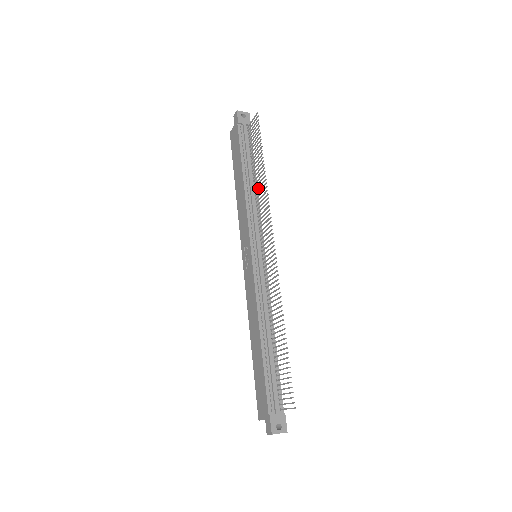
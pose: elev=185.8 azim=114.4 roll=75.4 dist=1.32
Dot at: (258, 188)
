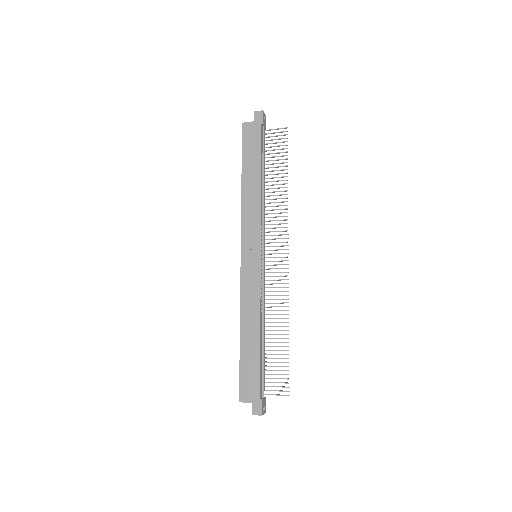
Dot at: occluded
